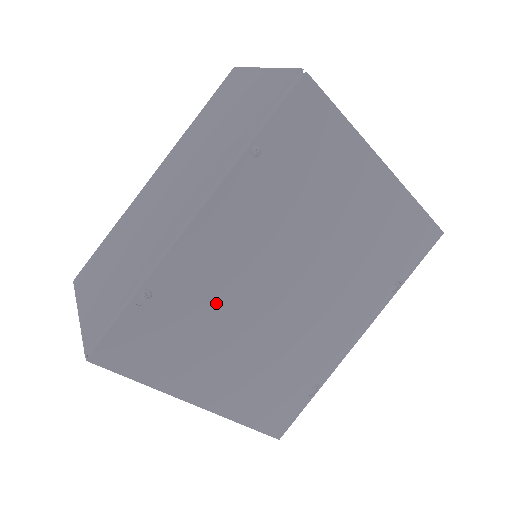
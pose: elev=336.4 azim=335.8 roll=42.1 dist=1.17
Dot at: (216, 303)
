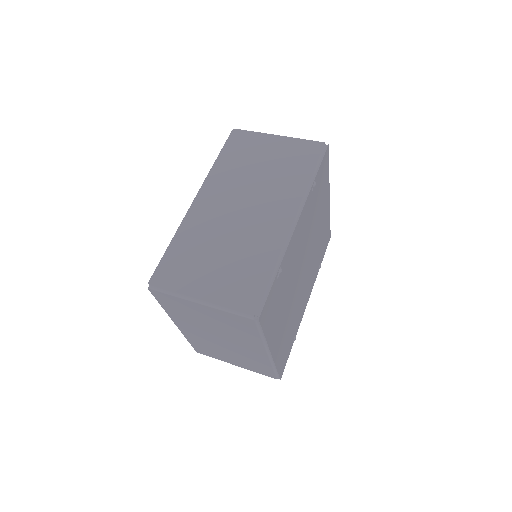
Dot at: (290, 278)
